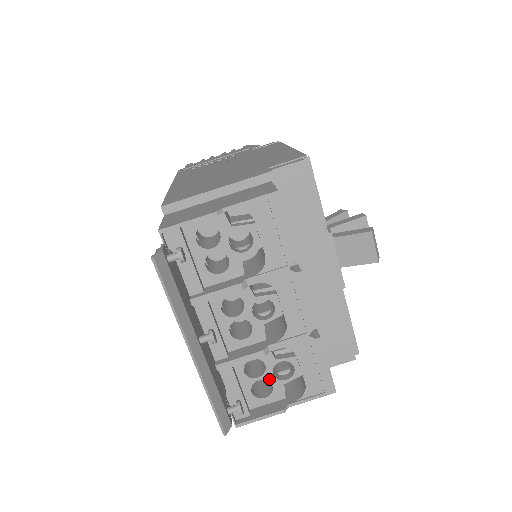
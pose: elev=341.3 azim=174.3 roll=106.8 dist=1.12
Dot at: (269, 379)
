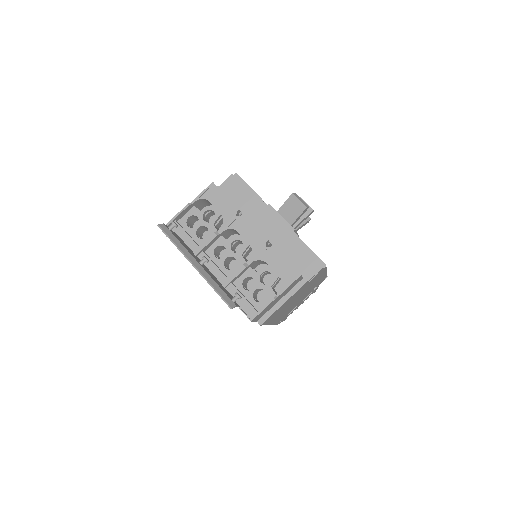
Dot at: (261, 287)
